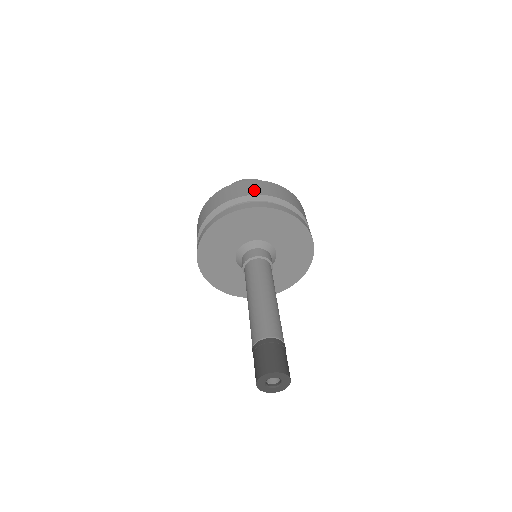
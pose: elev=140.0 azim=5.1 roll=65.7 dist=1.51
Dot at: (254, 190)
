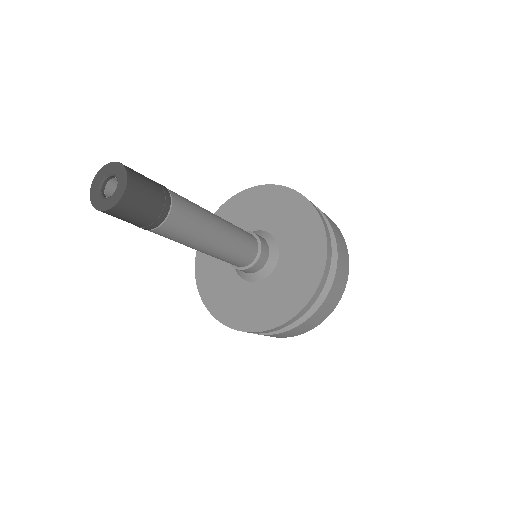
Dot at: occluded
